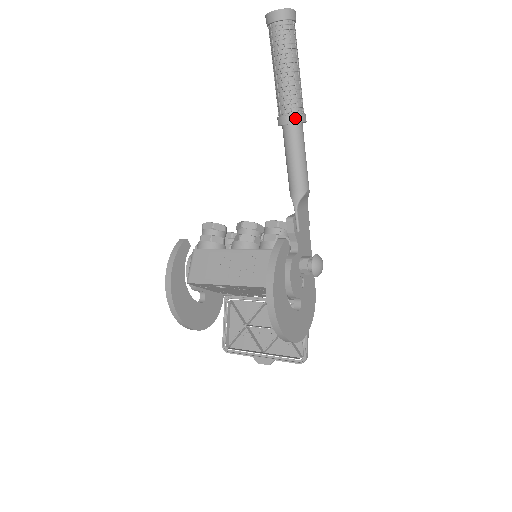
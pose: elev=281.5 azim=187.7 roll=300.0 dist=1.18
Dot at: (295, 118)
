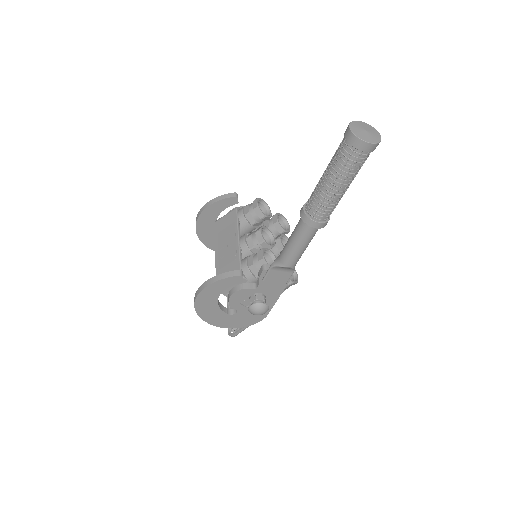
Dot at: (306, 219)
